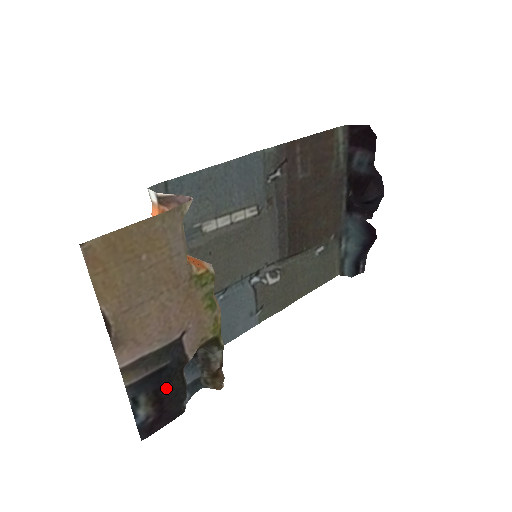
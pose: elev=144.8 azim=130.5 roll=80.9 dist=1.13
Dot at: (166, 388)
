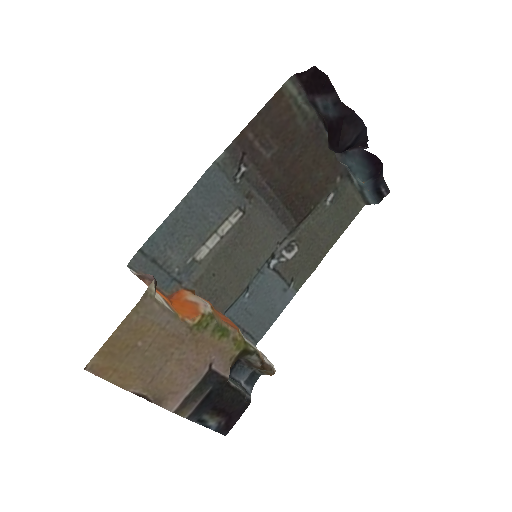
Dot at: (221, 402)
